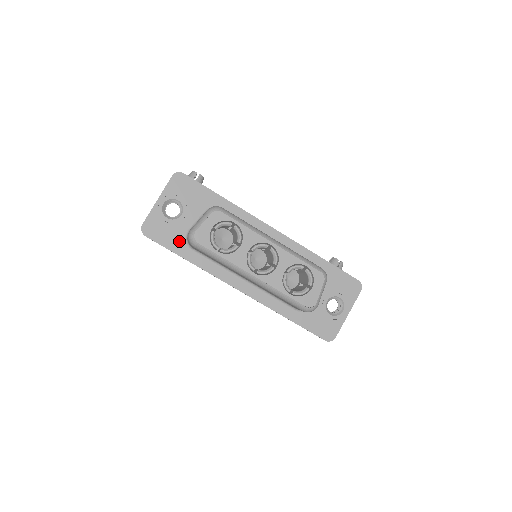
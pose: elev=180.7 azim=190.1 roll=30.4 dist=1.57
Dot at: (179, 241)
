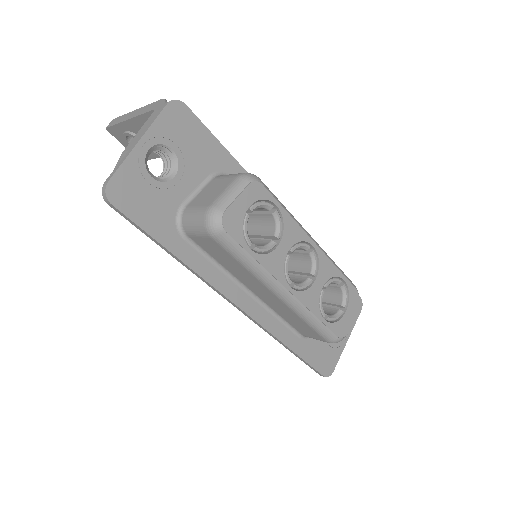
Dot at: (166, 221)
